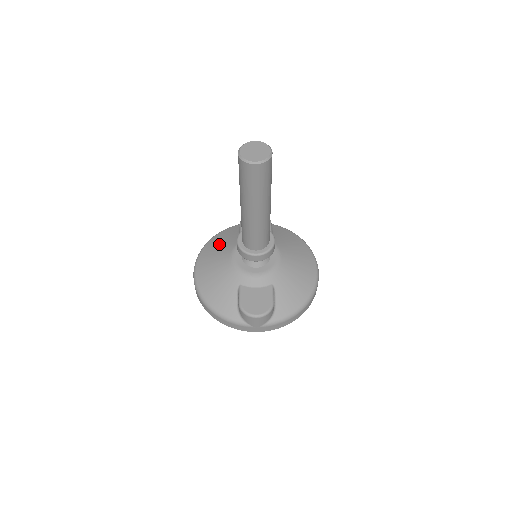
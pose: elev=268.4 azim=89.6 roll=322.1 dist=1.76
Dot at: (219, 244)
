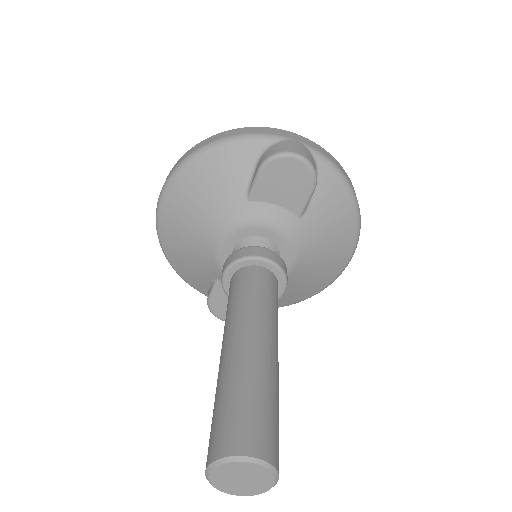
Dot at: (207, 191)
